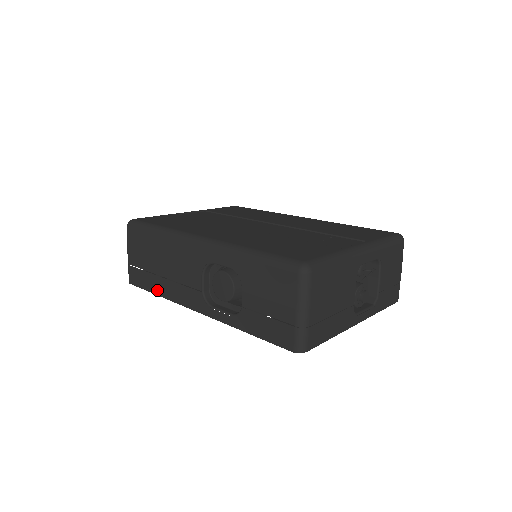
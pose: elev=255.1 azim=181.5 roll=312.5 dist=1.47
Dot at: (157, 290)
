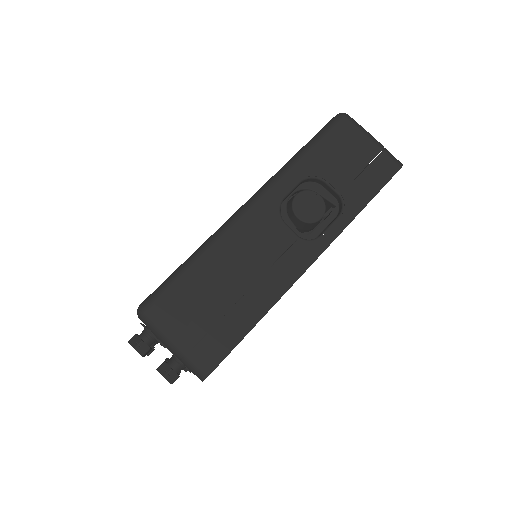
Dot at: (253, 316)
